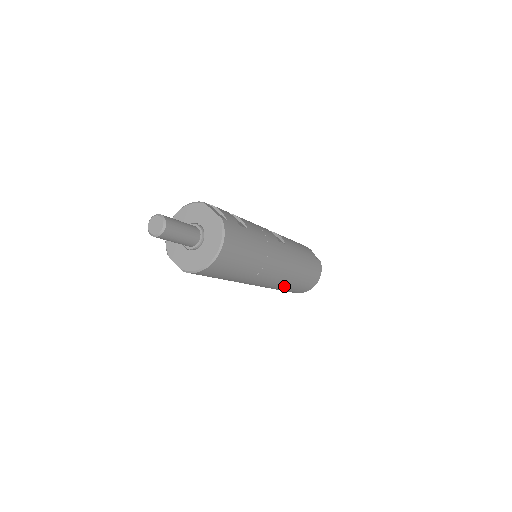
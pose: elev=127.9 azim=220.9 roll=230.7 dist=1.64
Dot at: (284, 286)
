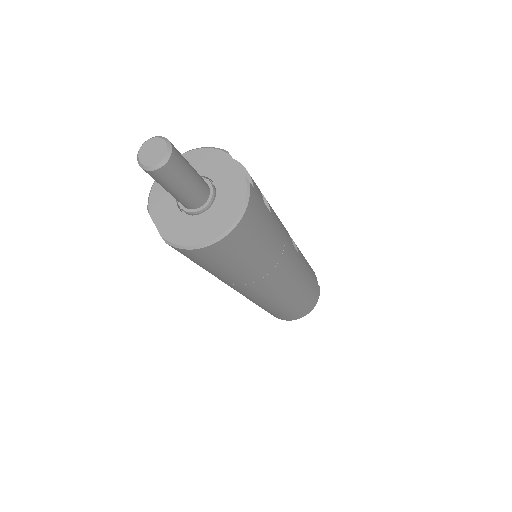
Dot at: (275, 306)
